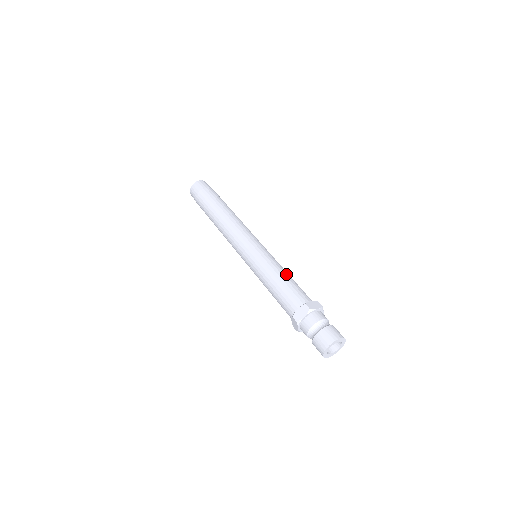
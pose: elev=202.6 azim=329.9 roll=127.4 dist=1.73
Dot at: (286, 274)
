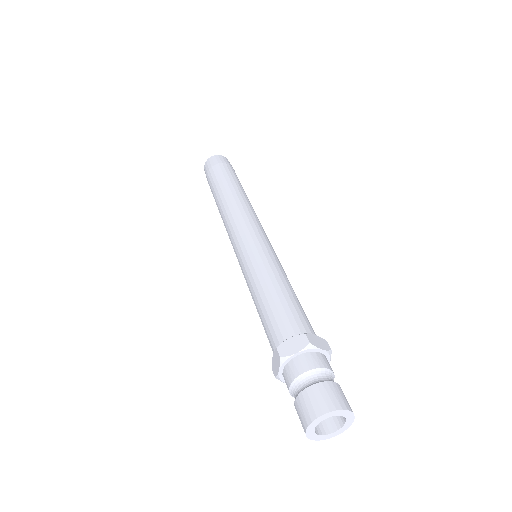
Dot at: (290, 287)
